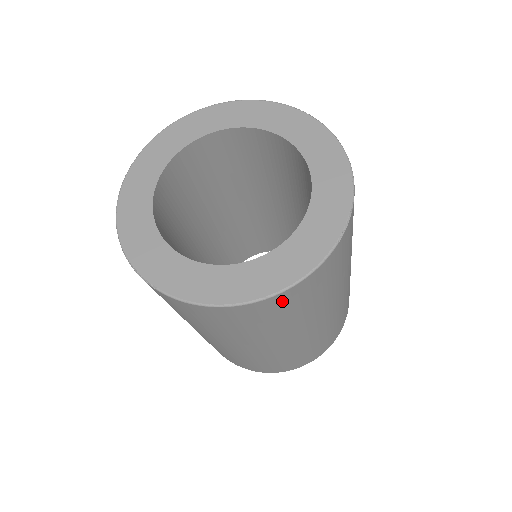
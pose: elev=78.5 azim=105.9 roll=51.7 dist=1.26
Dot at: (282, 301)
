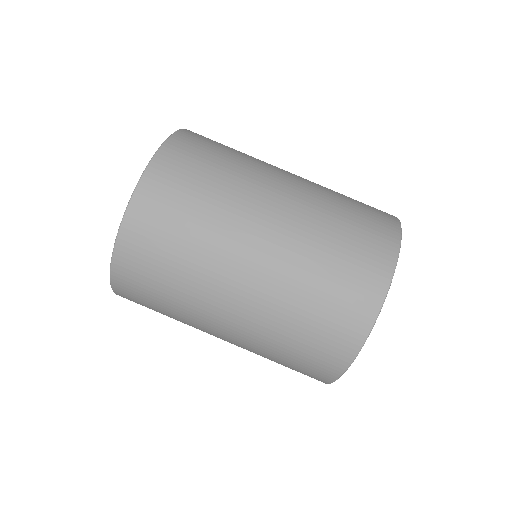
Dot at: (155, 190)
